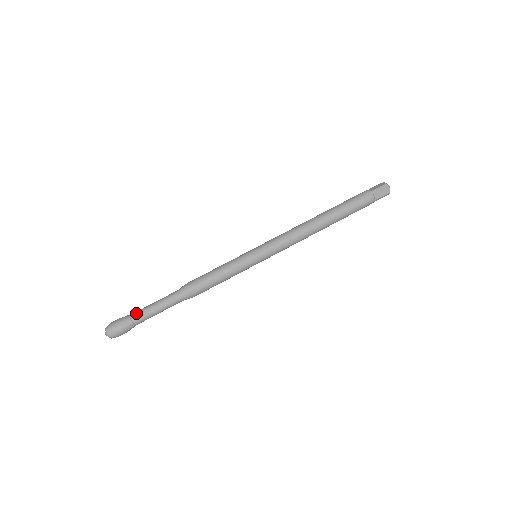
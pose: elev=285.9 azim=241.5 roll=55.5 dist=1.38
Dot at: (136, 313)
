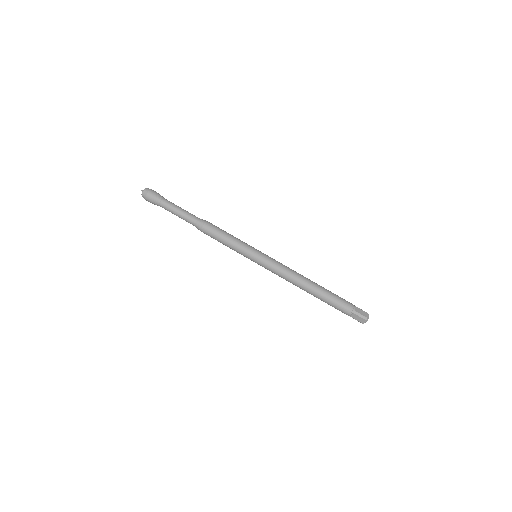
Dot at: (166, 202)
